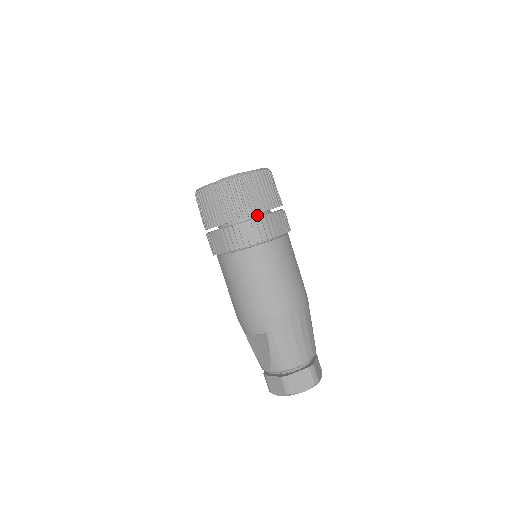
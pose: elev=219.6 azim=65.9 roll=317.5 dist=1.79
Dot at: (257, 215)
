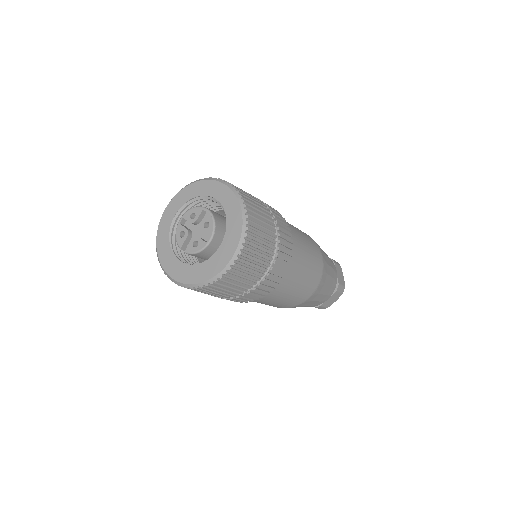
Dot at: occluded
